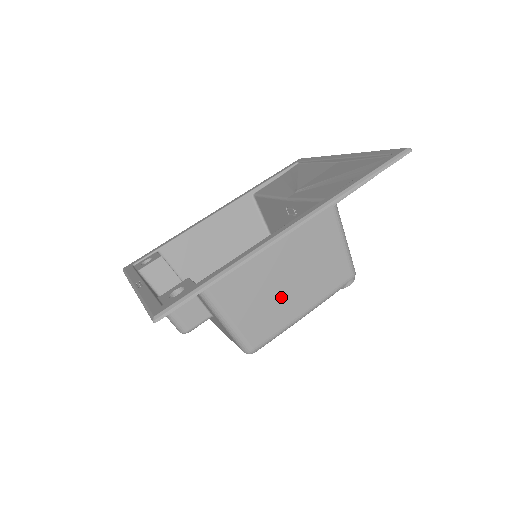
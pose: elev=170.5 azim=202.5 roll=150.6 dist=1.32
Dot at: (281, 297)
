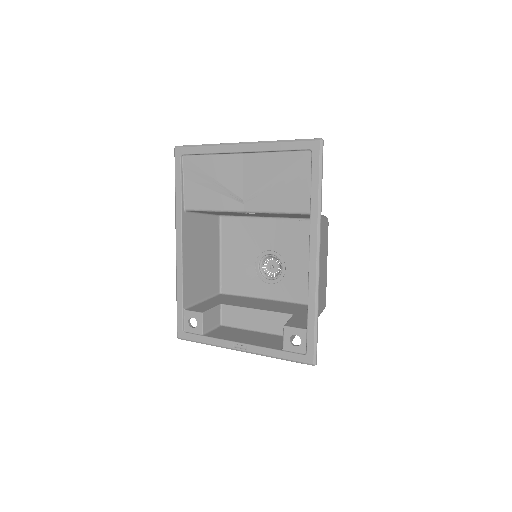
Dot at: (322, 277)
